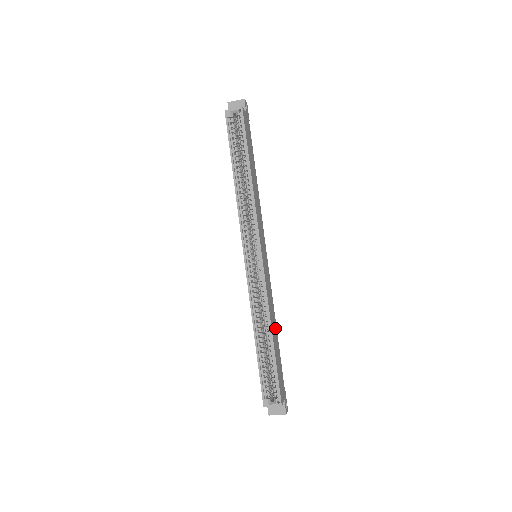
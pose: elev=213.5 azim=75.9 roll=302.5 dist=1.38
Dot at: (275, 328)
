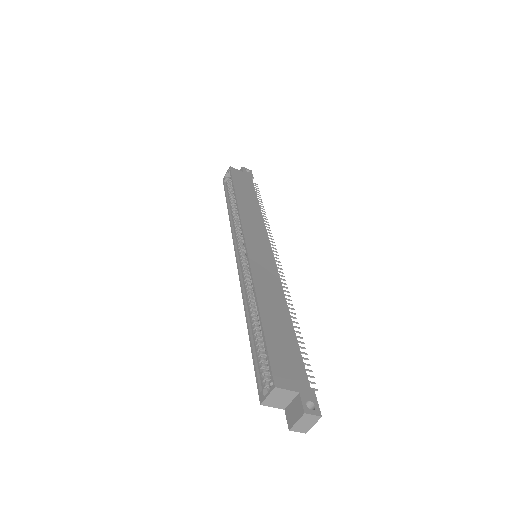
Dot at: (281, 311)
